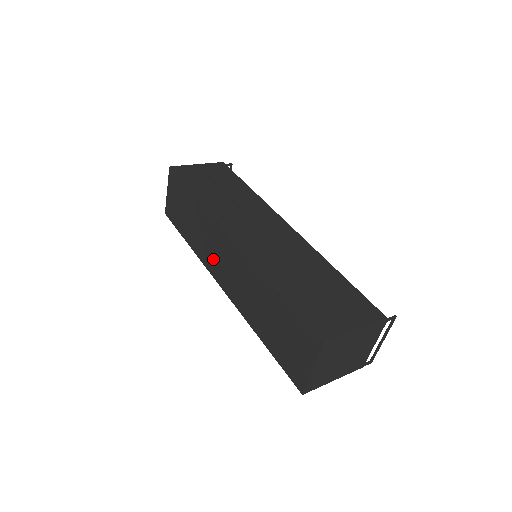
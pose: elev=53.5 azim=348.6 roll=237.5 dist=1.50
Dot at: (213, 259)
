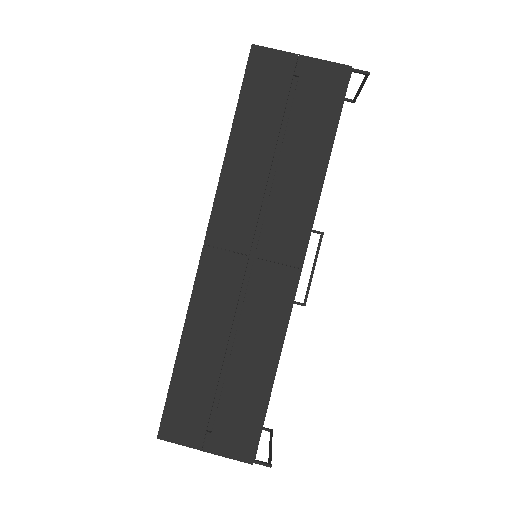
Dot at: occluded
